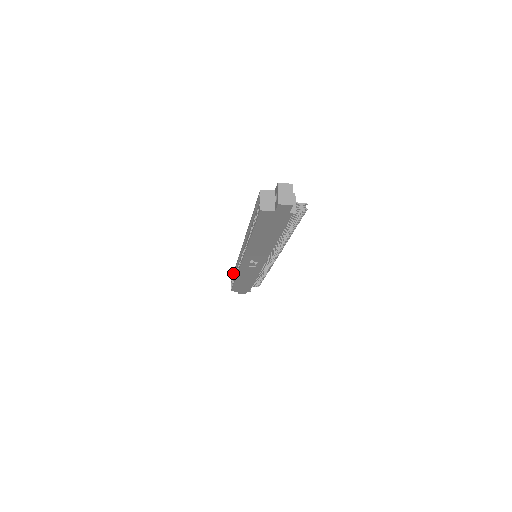
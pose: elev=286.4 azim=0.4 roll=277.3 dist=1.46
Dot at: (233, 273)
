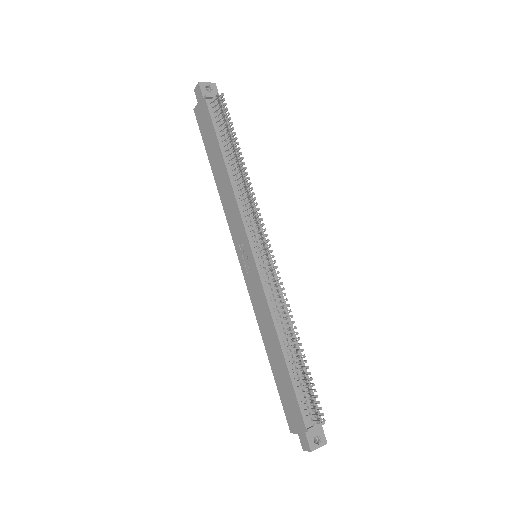
Dot at: occluded
